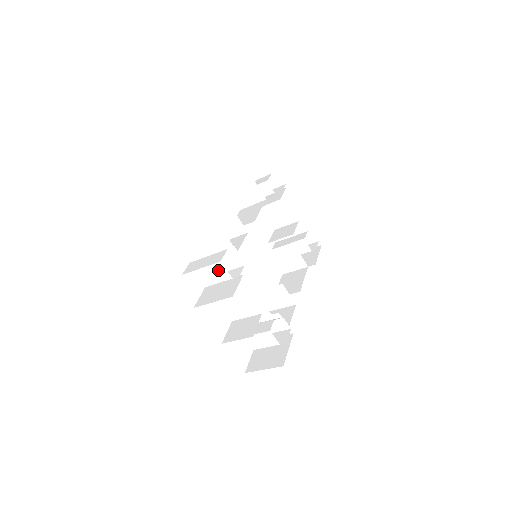
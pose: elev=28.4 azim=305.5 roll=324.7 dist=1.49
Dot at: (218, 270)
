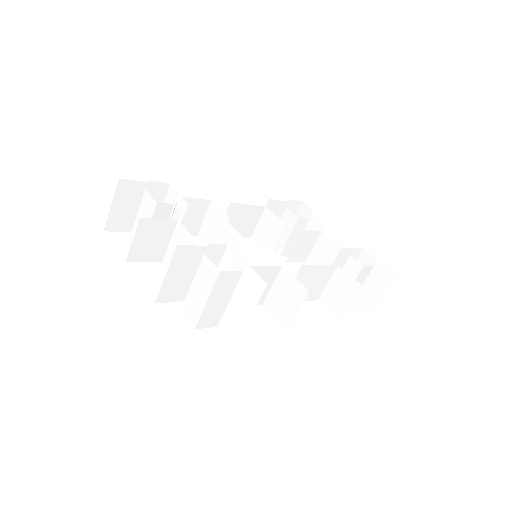
Dot at: (146, 204)
